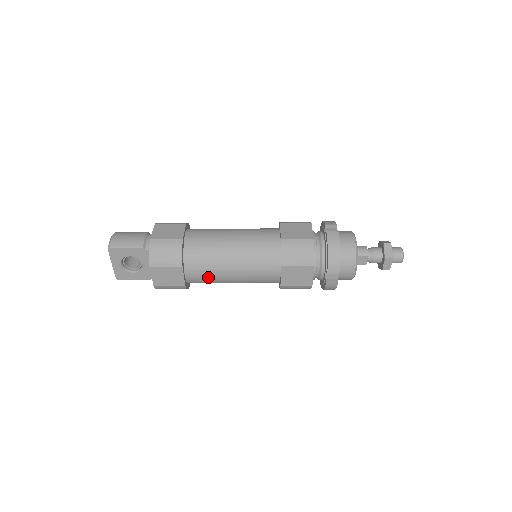
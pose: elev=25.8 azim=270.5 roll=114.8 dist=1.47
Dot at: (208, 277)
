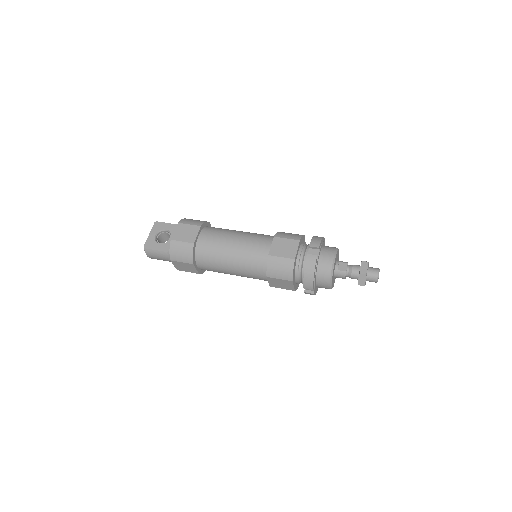
Dot at: occluded
